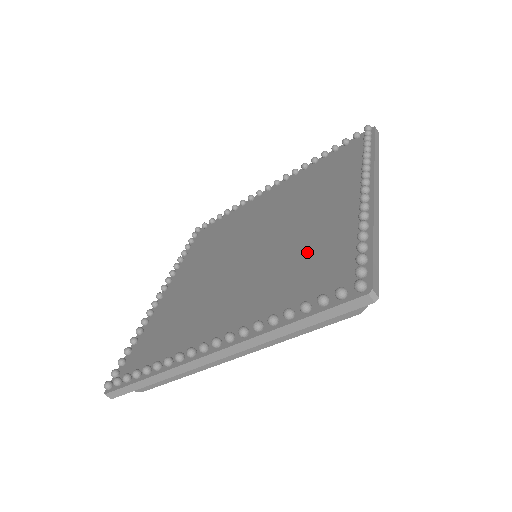
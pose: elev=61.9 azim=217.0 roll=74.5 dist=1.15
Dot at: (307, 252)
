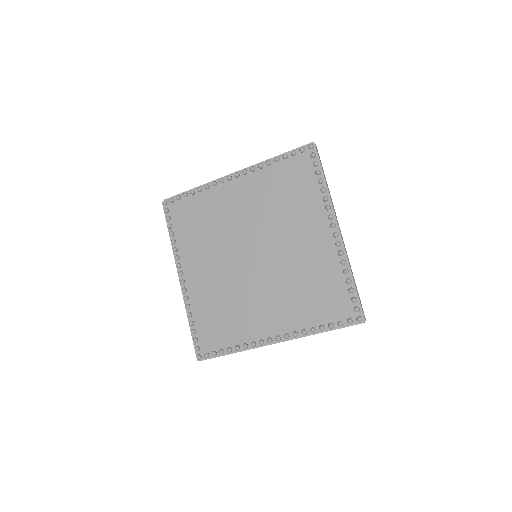
Dot at: (311, 278)
